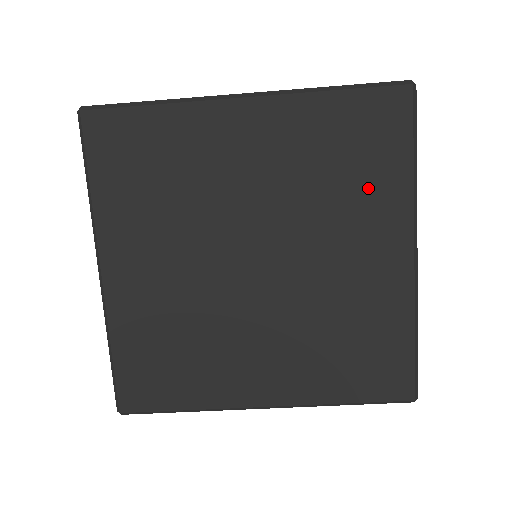
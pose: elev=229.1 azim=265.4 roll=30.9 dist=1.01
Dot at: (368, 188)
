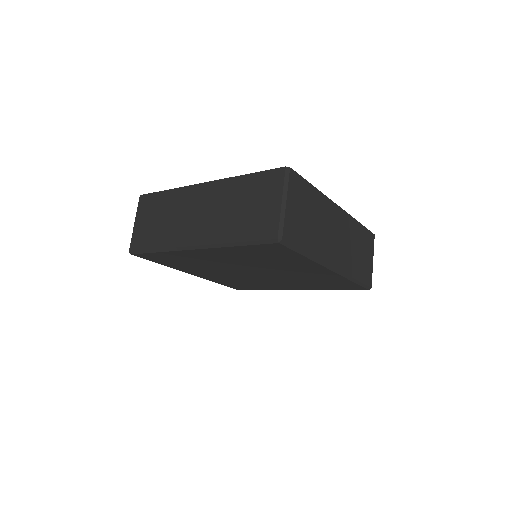
Dot at: (288, 262)
